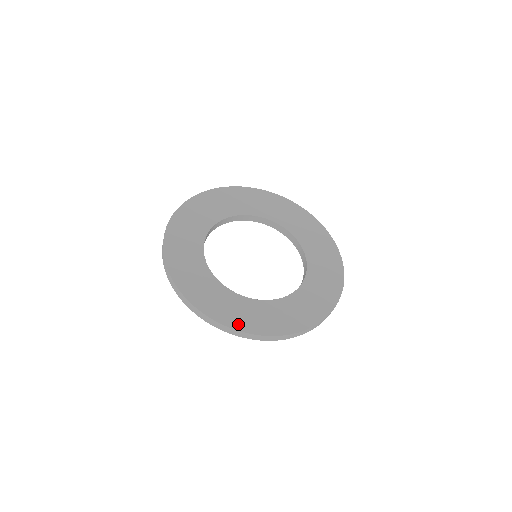
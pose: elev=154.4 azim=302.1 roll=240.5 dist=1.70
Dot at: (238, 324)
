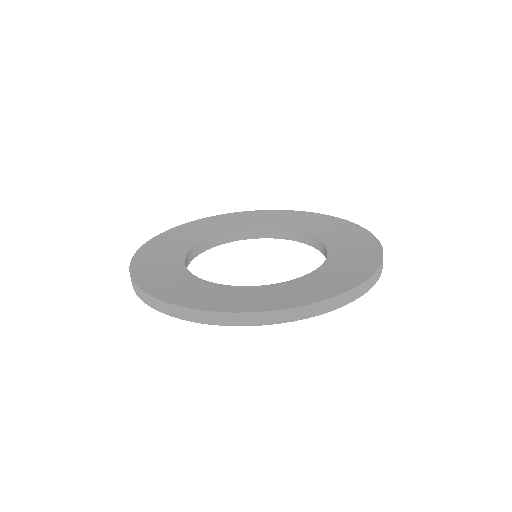
Dot at: (180, 300)
